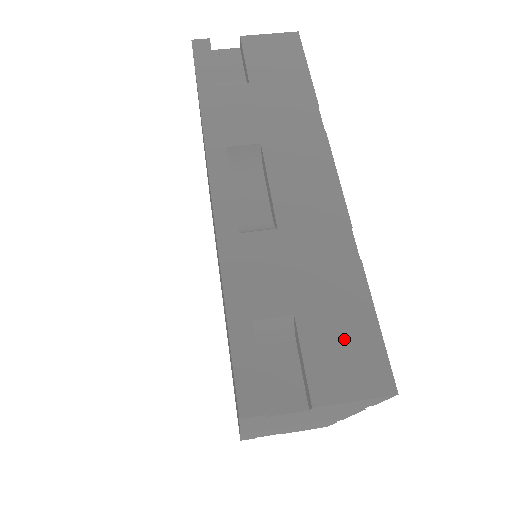
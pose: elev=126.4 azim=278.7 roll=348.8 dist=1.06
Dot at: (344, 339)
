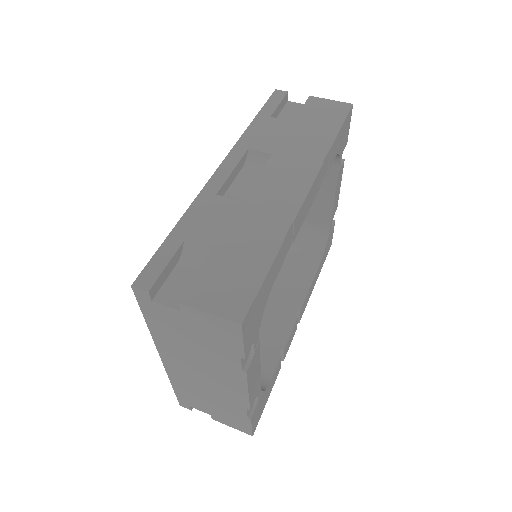
Dot at: (232, 277)
